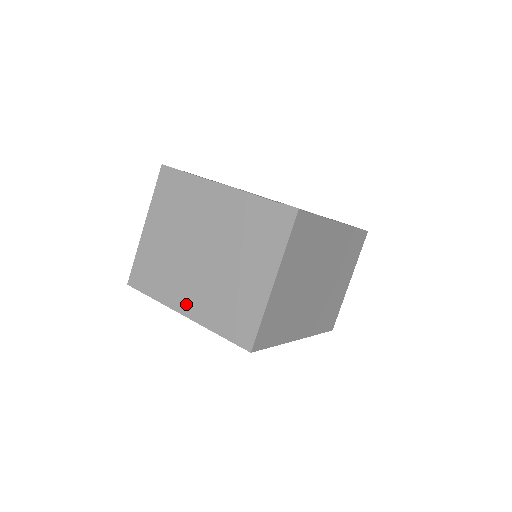
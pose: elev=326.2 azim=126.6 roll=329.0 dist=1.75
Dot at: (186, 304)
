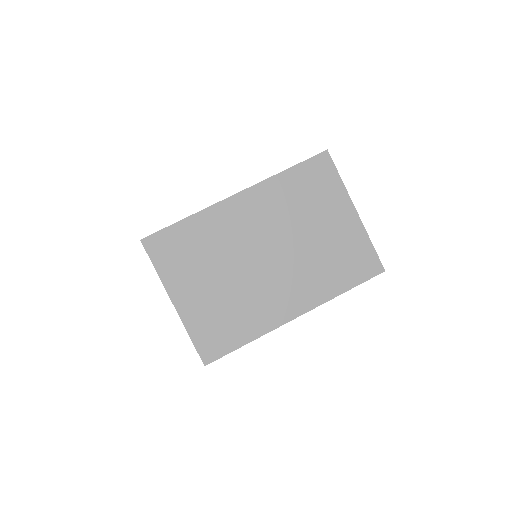
Dot at: occluded
